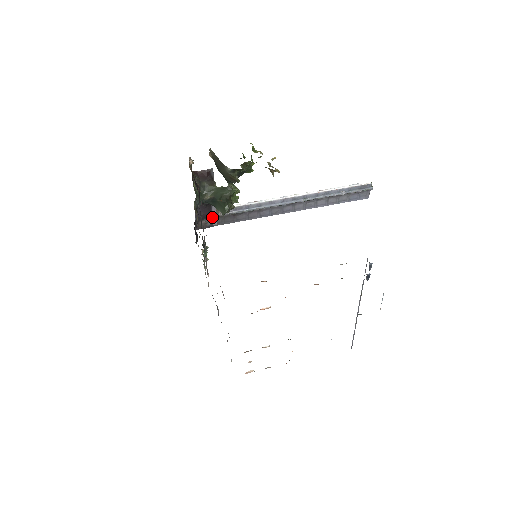
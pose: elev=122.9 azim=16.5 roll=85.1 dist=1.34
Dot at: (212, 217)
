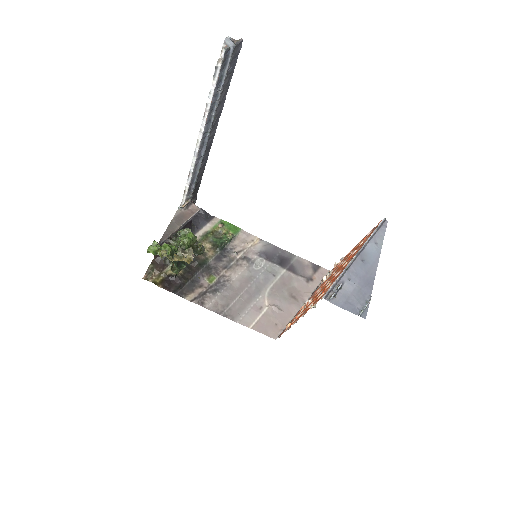
Dot at: (193, 217)
